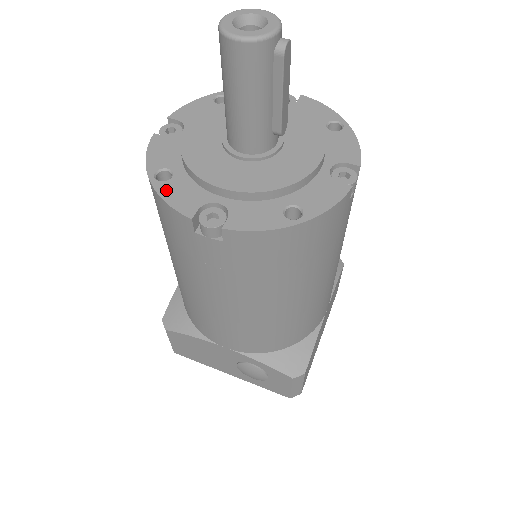
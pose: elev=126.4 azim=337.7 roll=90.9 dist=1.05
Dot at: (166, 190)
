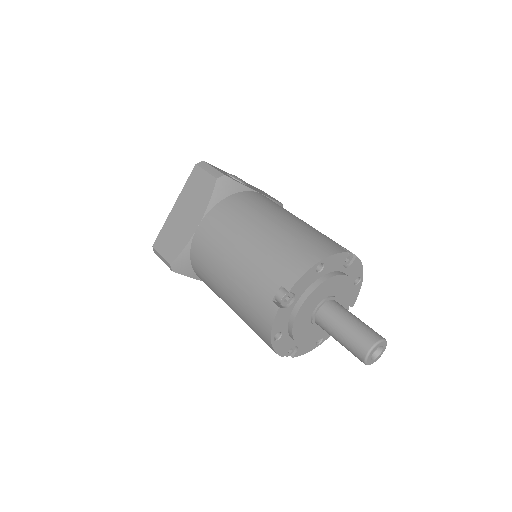
Dot at: (277, 346)
